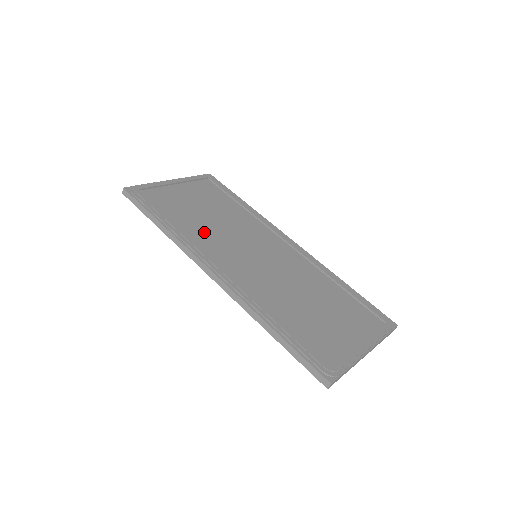
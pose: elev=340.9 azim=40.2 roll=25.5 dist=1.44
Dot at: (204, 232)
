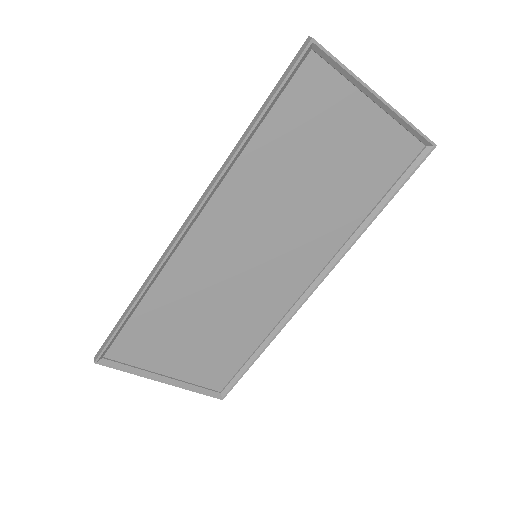
Dot at: (191, 292)
